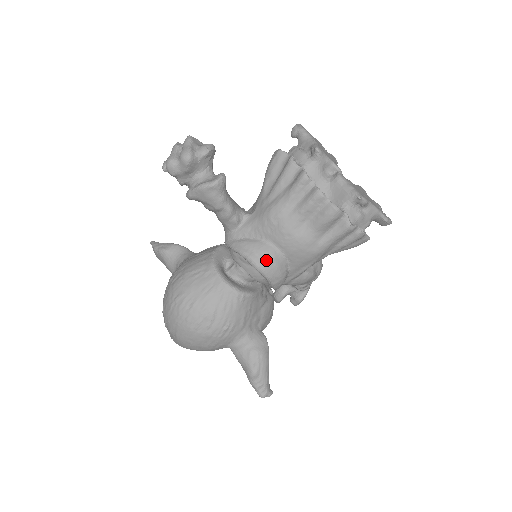
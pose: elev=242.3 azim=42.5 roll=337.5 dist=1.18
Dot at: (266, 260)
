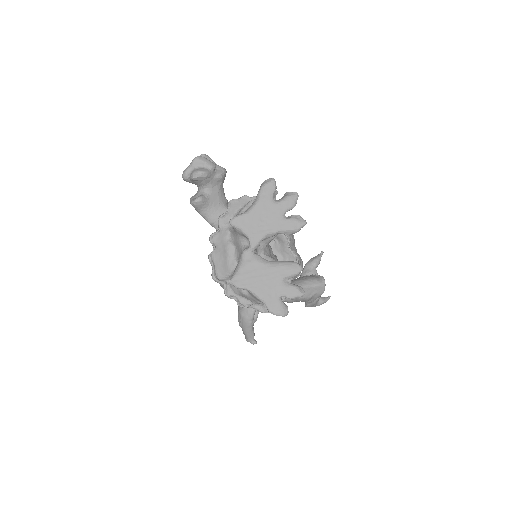
Dot at: occluded
